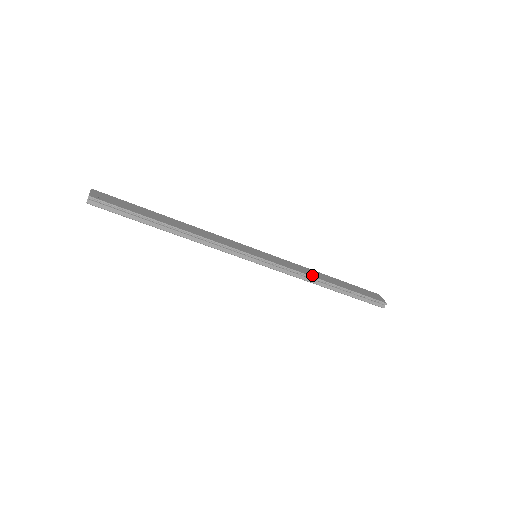
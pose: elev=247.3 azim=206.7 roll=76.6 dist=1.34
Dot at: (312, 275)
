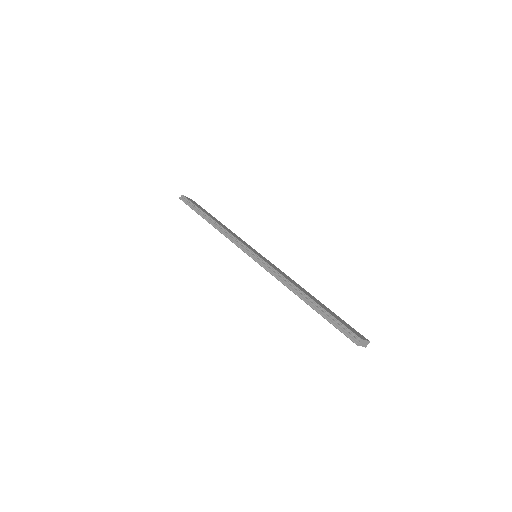
Dot at: (291, 281)
